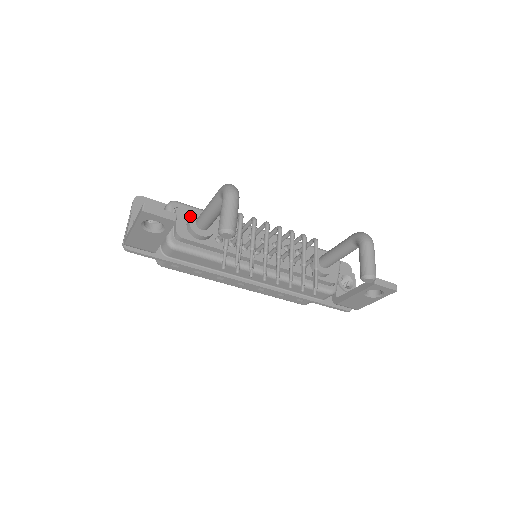
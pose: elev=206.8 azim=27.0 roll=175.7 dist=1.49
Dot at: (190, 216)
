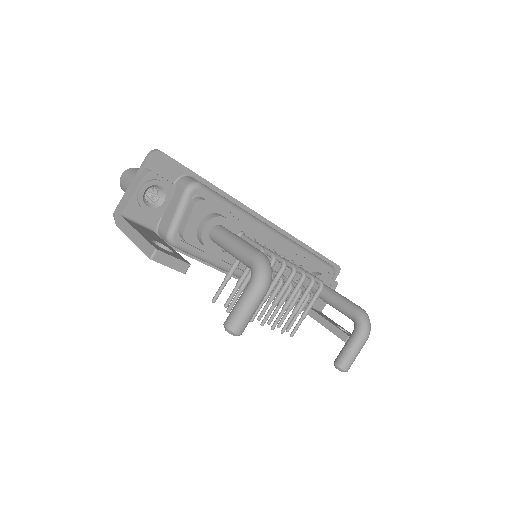
Dot at: (207, 222)
